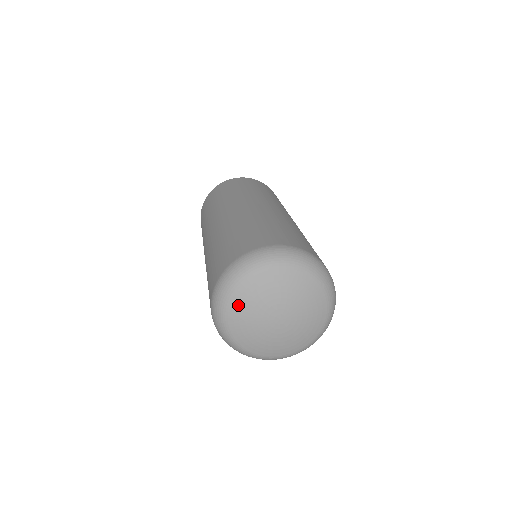
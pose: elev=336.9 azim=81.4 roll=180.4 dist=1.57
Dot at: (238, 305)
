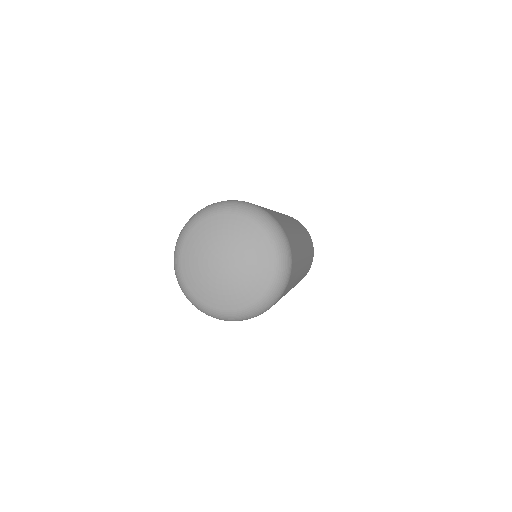
Dot at: (191, 241)
